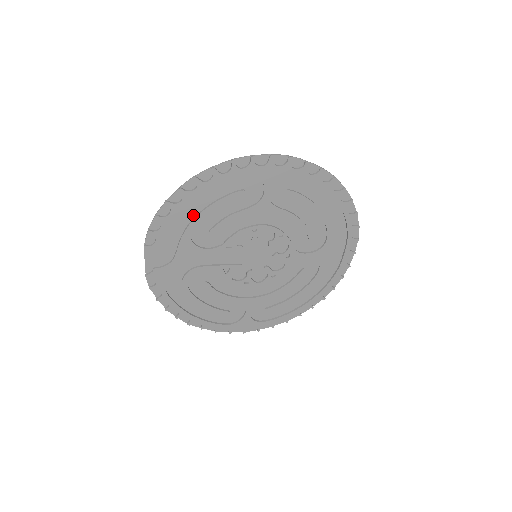
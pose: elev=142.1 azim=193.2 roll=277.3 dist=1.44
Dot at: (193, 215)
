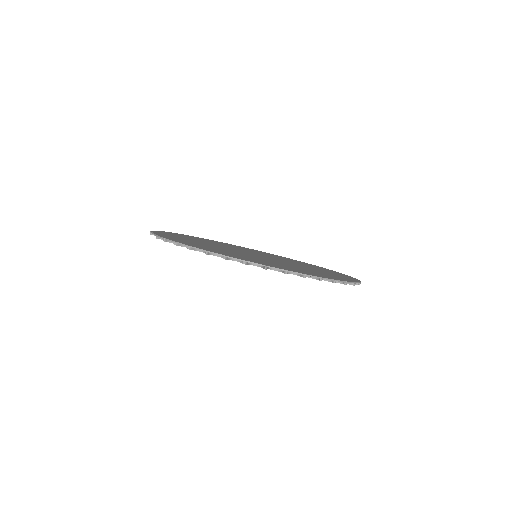
Dot at: occluded
